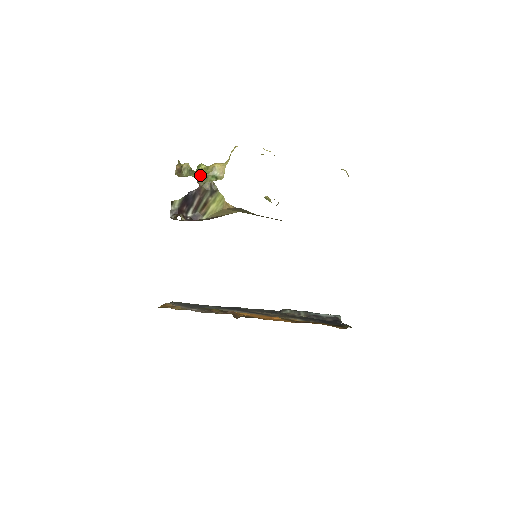
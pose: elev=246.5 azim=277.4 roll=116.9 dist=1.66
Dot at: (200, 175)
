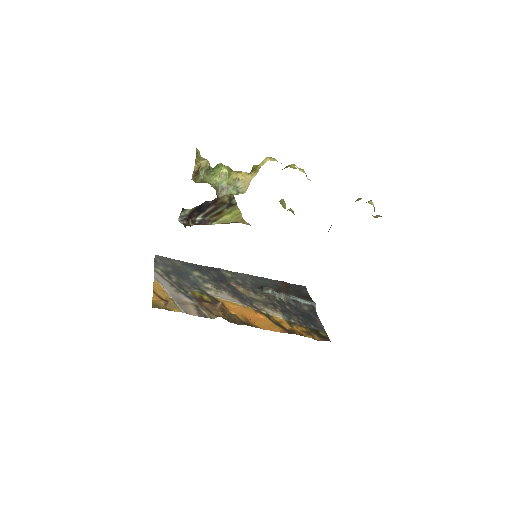
Dot at: (220, 183)
